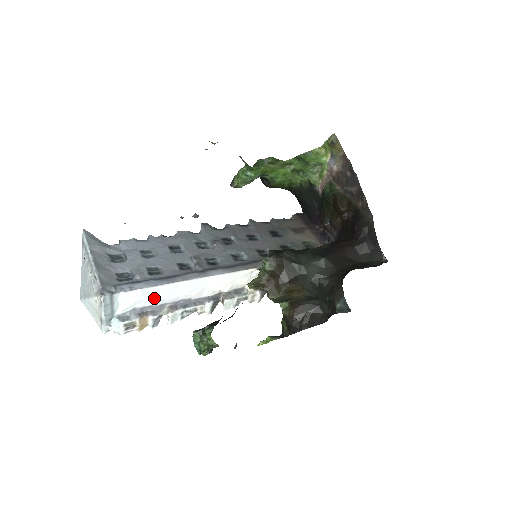
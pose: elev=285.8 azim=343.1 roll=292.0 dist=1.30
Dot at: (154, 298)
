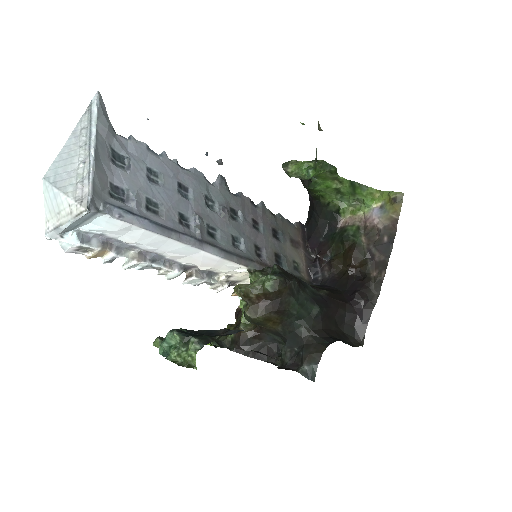
Dot at: (133, 237)
